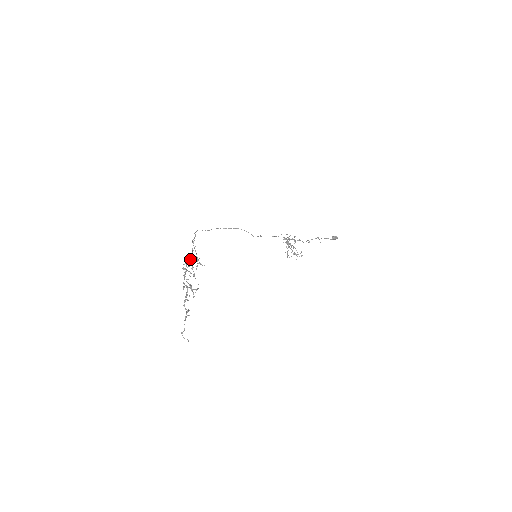
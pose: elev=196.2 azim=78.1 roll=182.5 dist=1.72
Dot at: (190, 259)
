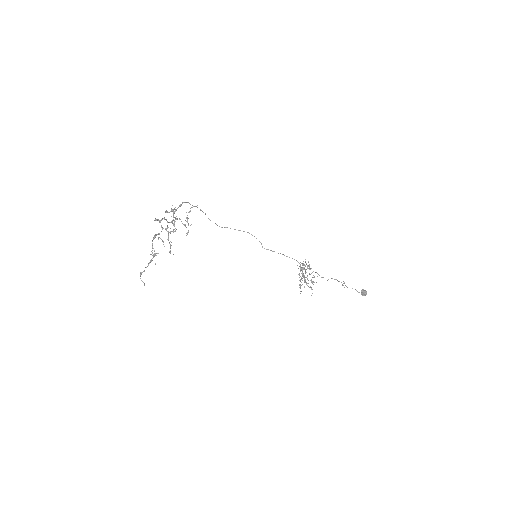
Dot at: occluded
